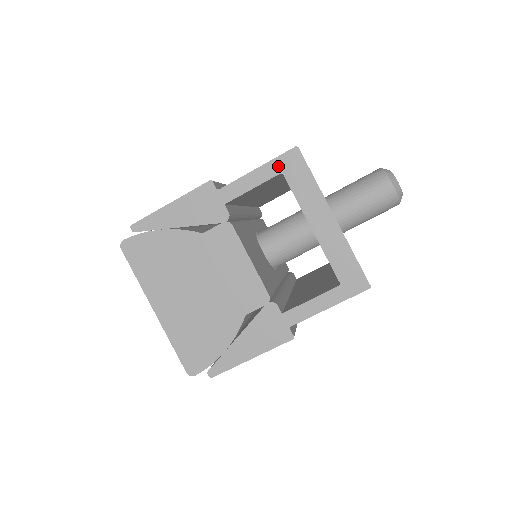
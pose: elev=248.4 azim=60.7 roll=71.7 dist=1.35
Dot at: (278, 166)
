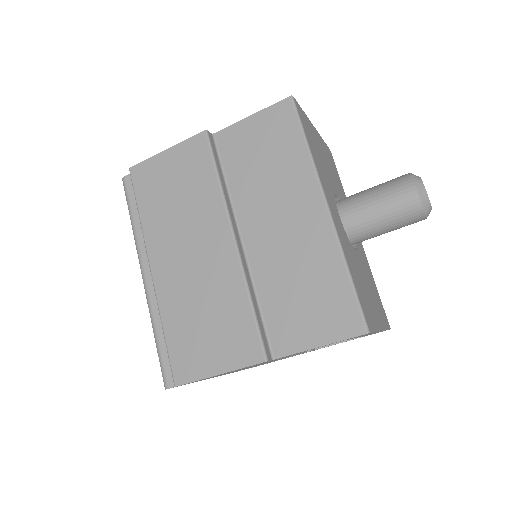
Dot at: occluded
